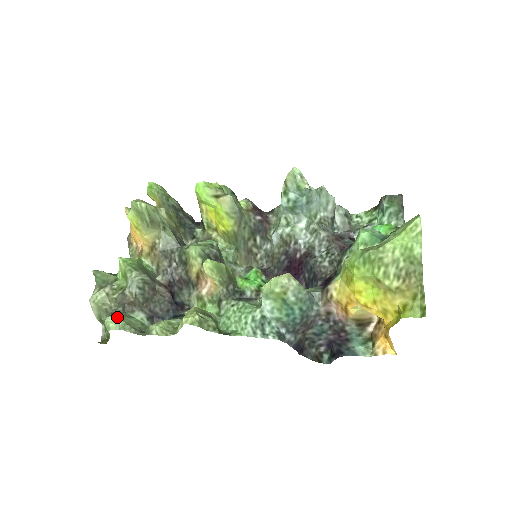
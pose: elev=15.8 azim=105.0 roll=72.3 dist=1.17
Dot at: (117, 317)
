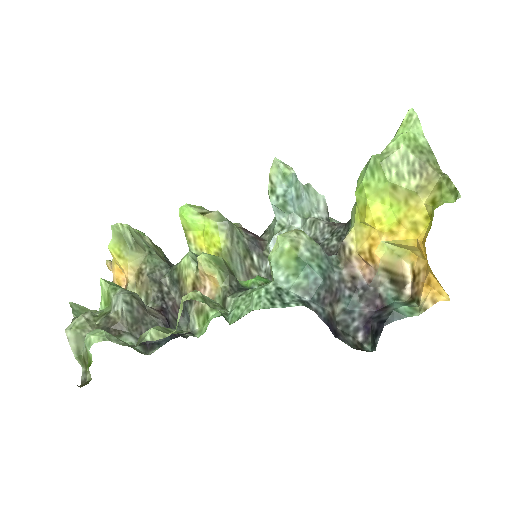
Dot at: (100, 330)
